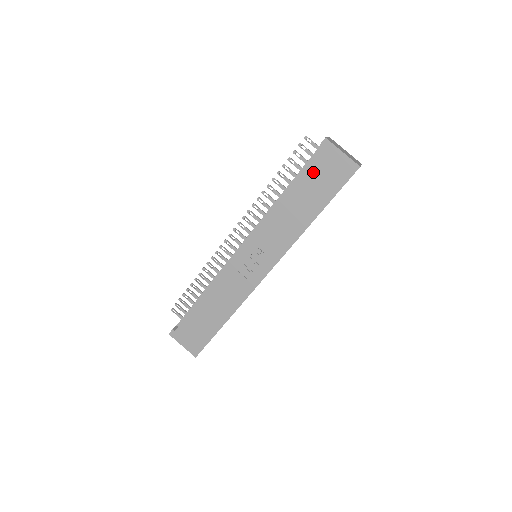
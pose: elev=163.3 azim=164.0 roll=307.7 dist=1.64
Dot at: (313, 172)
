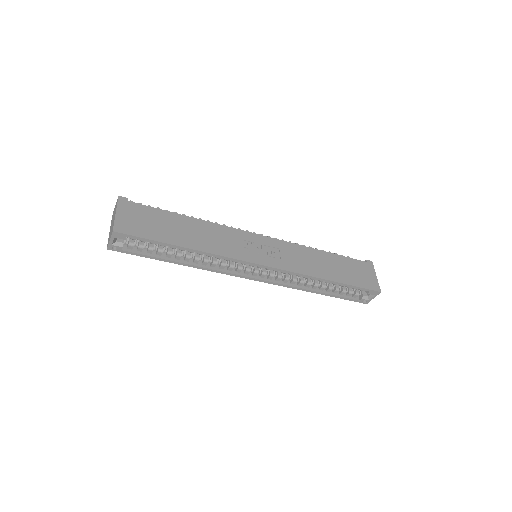
Dot at: (352, 263)
